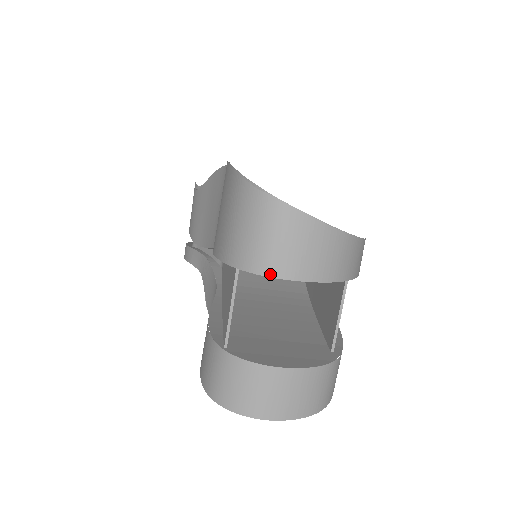
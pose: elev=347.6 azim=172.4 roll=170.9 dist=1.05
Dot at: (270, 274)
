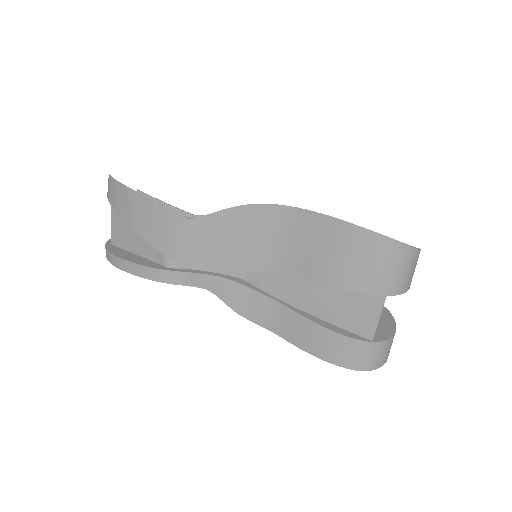
Dot at: occluded
